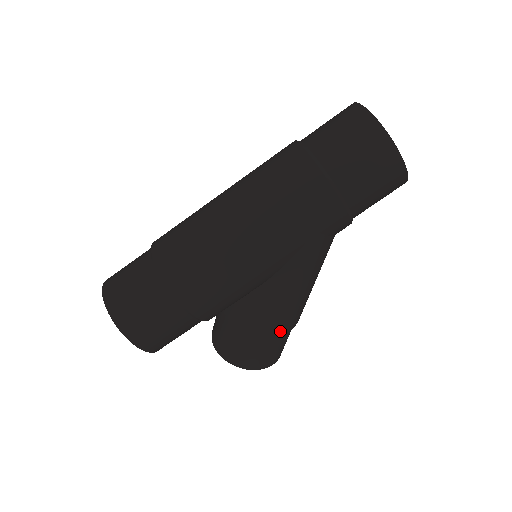
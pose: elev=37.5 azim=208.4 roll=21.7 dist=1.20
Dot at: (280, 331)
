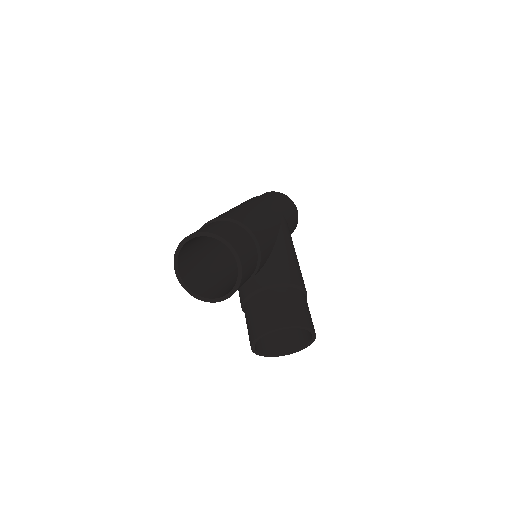
Dot at: (303, 286)
